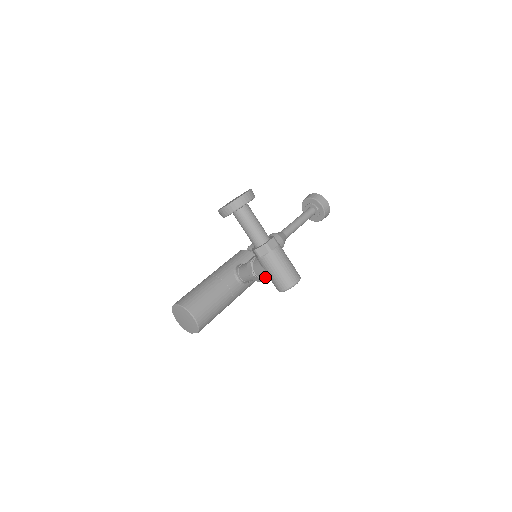
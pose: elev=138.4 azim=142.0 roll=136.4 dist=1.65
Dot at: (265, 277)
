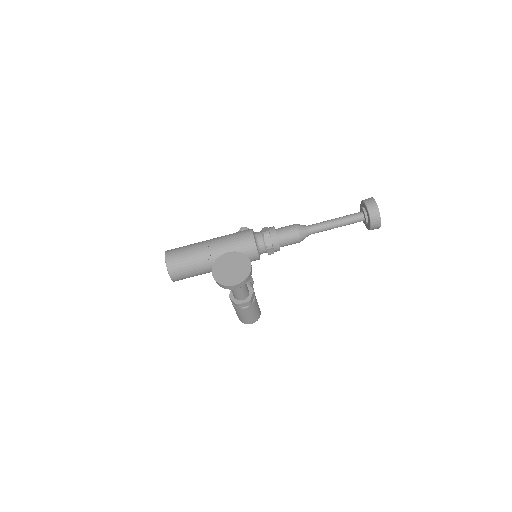
Dot at: occluded
